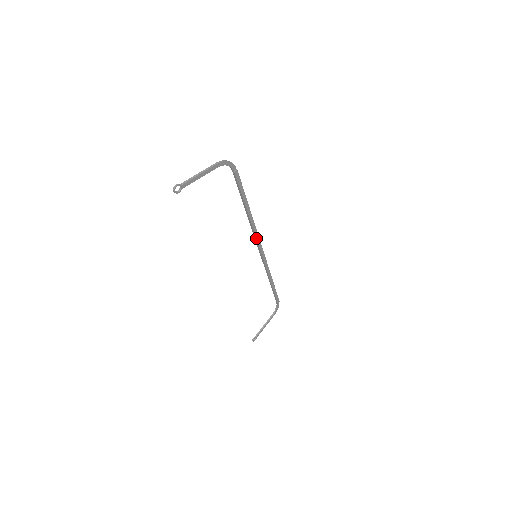
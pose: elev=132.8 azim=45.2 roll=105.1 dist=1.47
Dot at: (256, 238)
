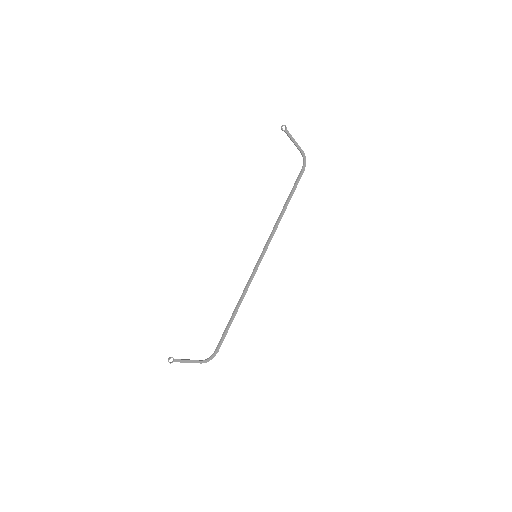
Dot at: (270, 239)
